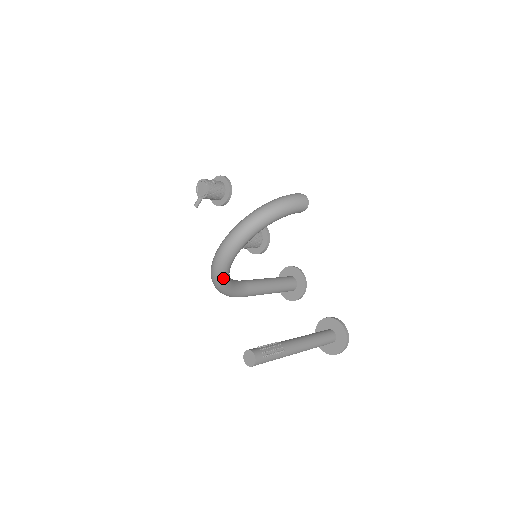
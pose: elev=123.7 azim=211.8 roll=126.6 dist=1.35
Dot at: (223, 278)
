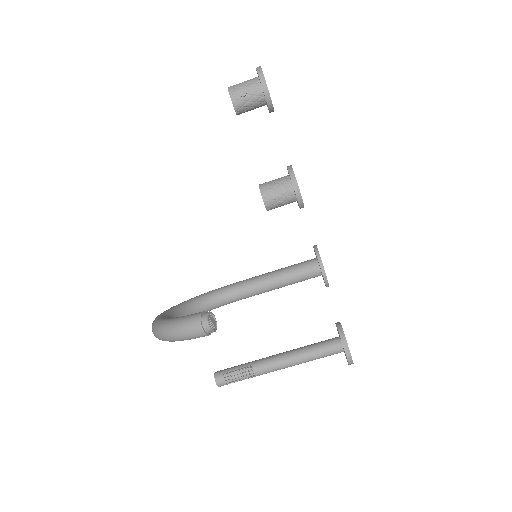
Dot at: occluded
